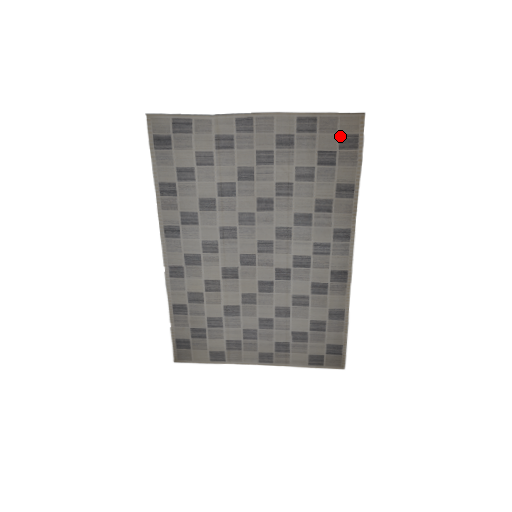
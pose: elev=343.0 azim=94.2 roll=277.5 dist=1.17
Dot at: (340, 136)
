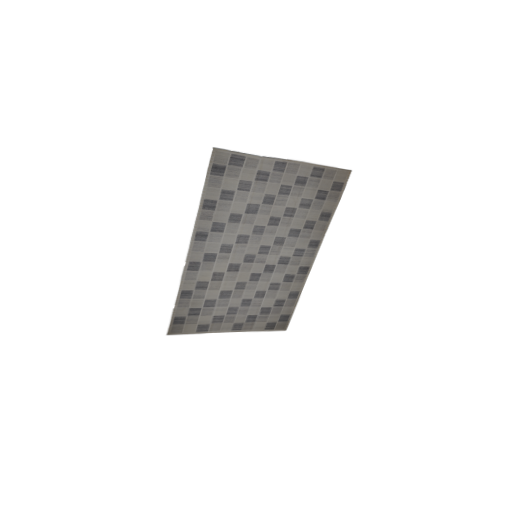
Dot at: (334, 182)
